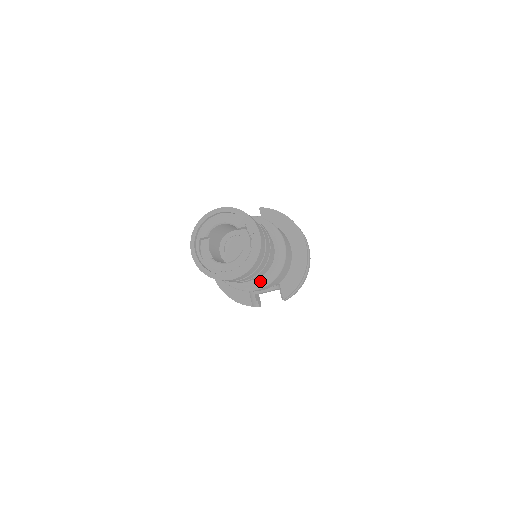
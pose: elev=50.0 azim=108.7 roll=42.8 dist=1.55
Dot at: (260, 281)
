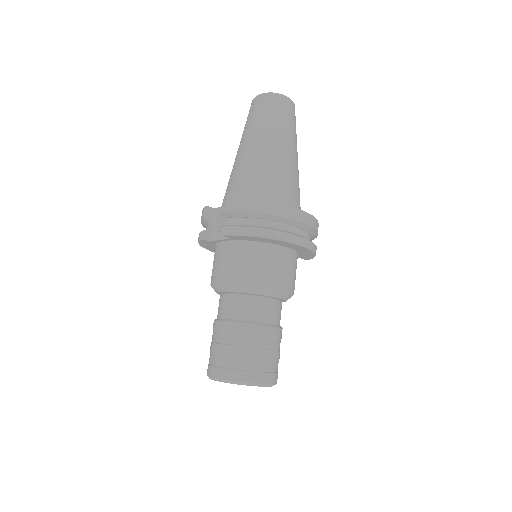
Dot at: occluded
